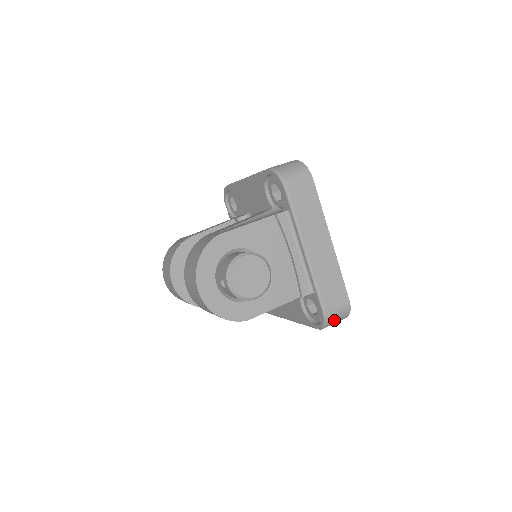
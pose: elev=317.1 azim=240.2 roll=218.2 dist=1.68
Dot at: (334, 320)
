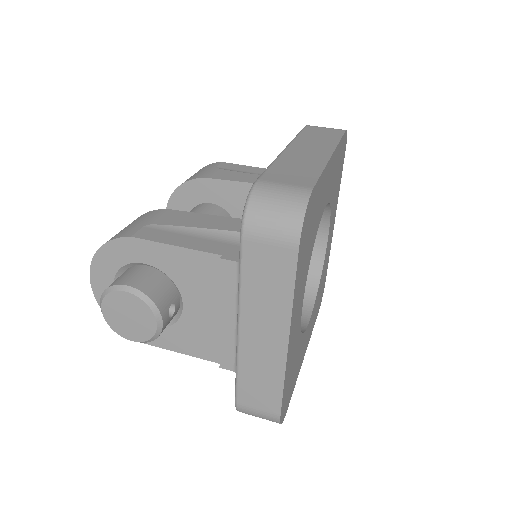
Dot at: (253, 415)
